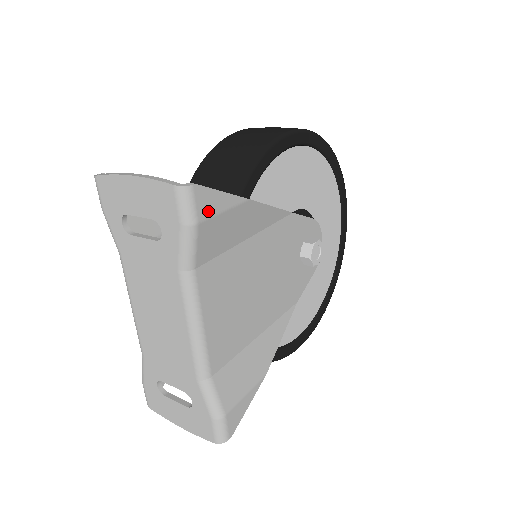
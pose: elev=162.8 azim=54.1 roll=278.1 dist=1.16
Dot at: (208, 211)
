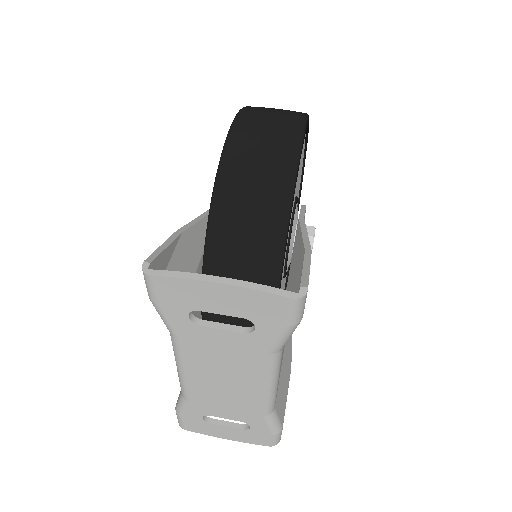
Dot at: occluded
